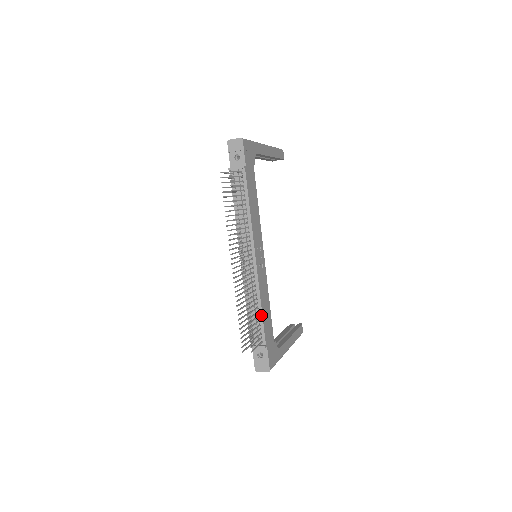
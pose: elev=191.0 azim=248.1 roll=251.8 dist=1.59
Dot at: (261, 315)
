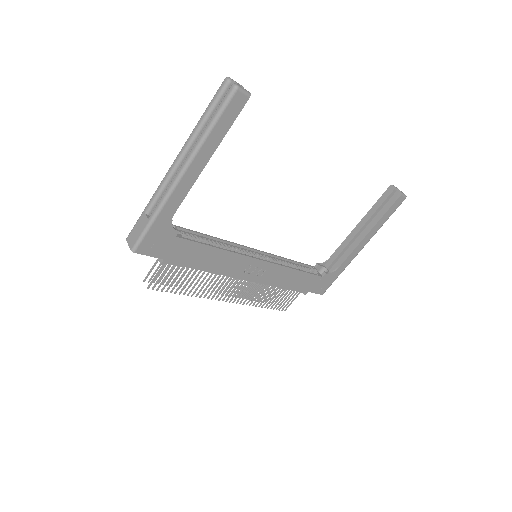
Dot at: (286, 288)
